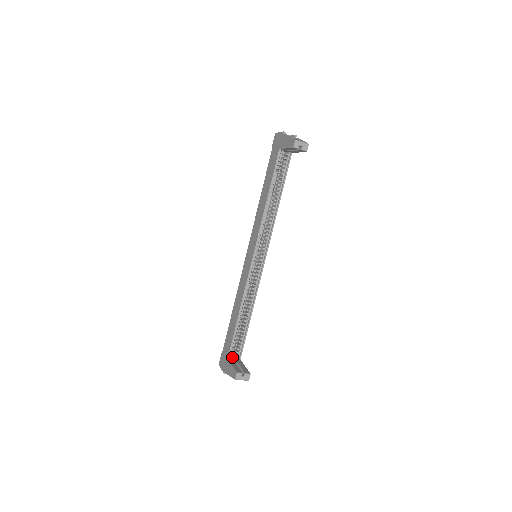
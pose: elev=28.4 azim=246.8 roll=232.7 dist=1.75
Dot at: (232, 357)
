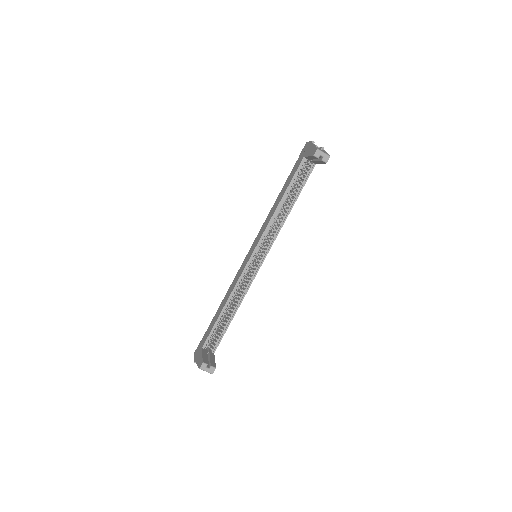
Dot at: (208, 349)
